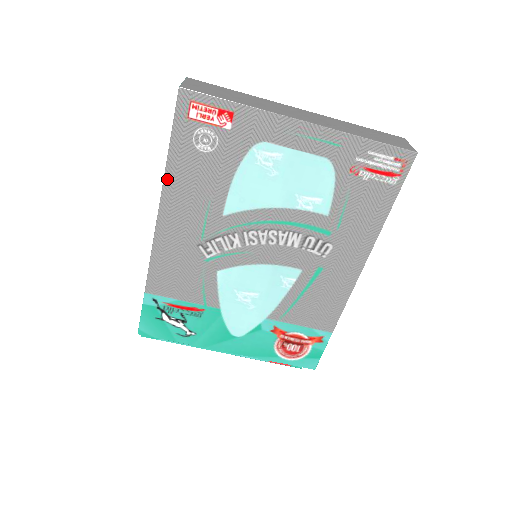
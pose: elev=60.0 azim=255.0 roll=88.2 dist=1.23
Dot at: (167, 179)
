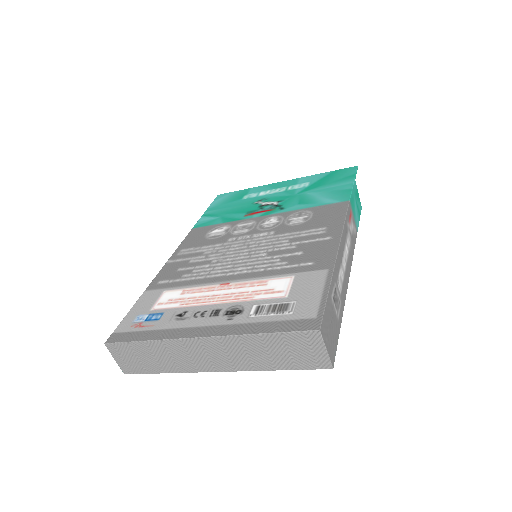
Dot at: occluded
